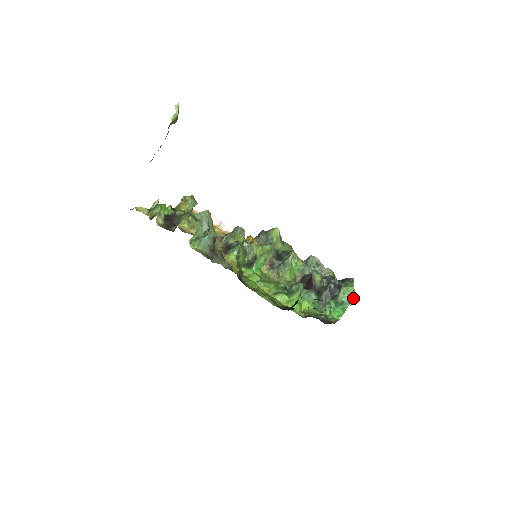
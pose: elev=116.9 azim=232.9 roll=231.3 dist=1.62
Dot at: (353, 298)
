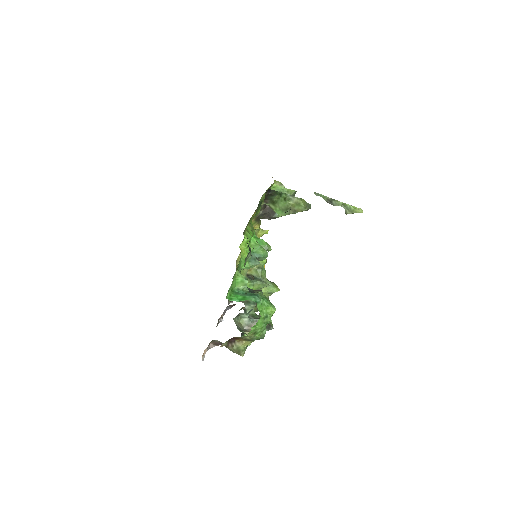
Dot at: (260, 312)
